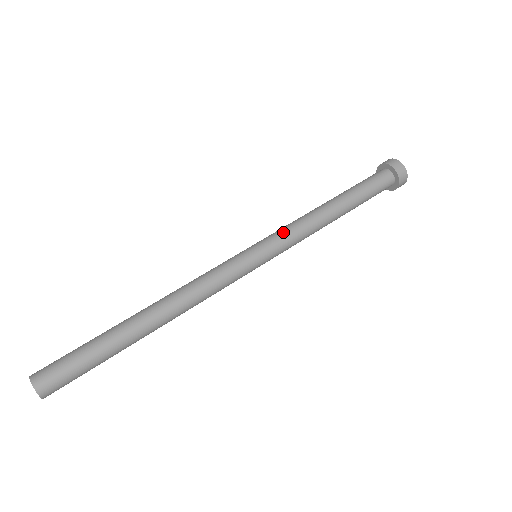
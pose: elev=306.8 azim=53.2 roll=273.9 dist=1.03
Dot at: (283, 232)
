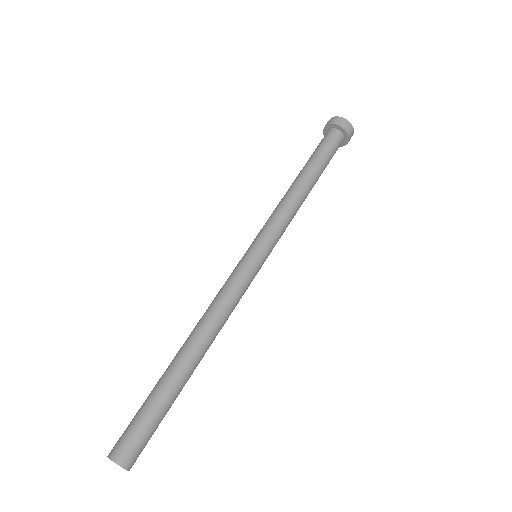
Dot at: (265, 224)
